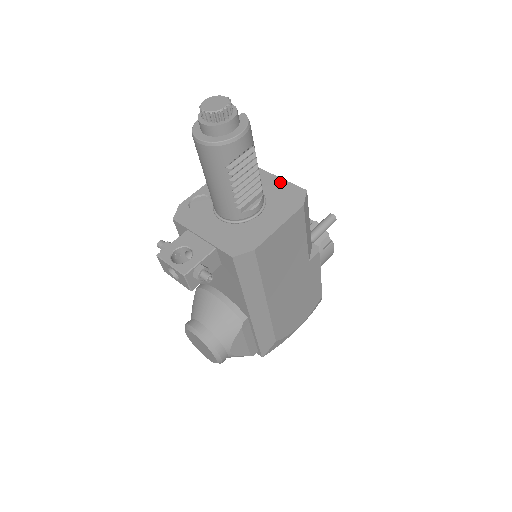
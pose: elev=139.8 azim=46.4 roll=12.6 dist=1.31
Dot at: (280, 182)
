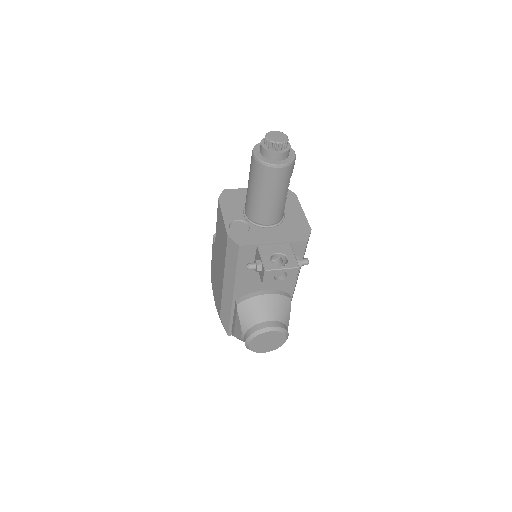
Dot at: occluded
